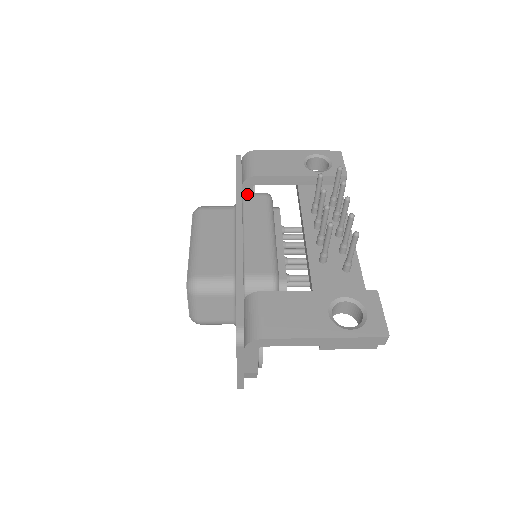
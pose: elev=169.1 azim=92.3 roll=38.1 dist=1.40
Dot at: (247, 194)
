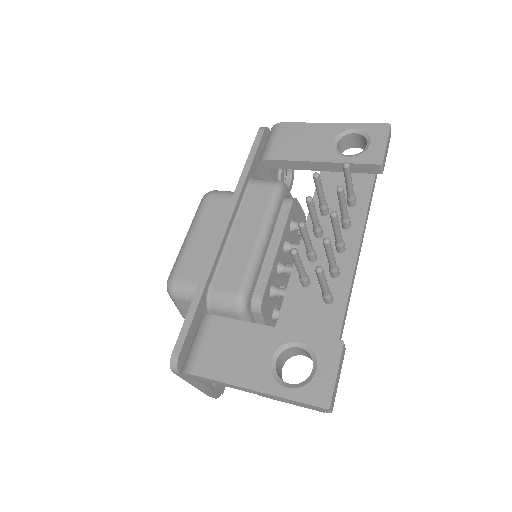
Dot at: (254, 182)
